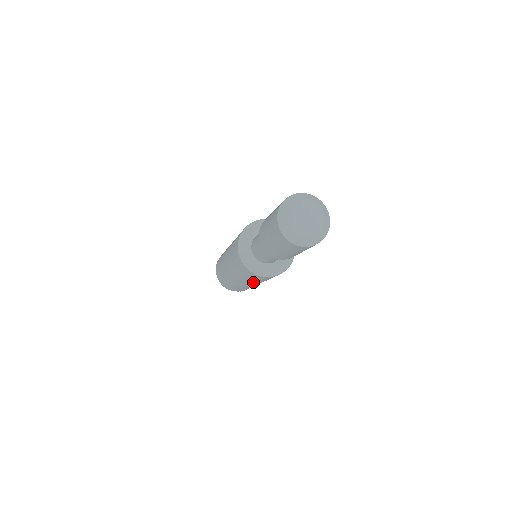
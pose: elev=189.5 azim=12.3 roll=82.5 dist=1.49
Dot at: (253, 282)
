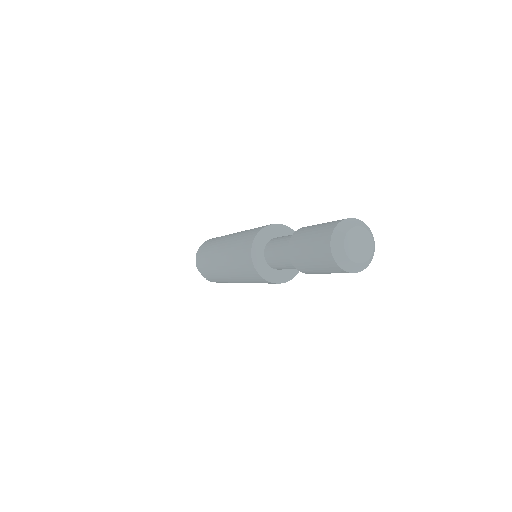
Dot at: (238, 275)
